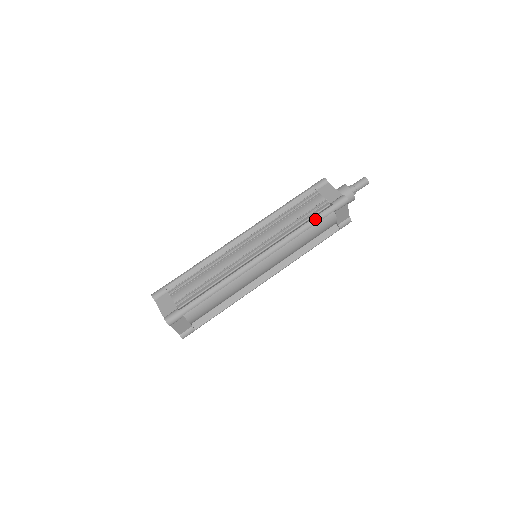
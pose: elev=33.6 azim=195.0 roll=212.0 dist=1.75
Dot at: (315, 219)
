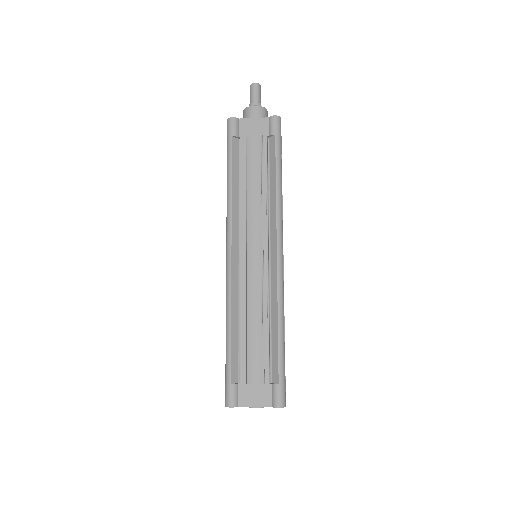
Dot at: (278, 164)
